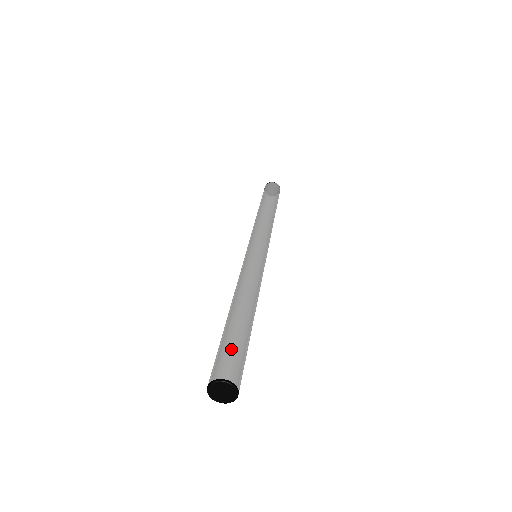
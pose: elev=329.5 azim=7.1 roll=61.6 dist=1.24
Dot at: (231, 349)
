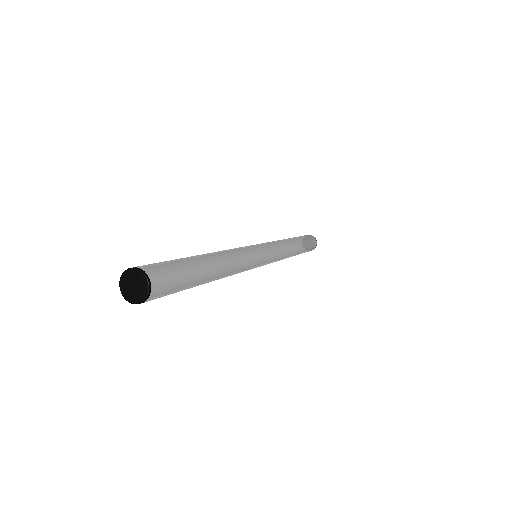
Dot at: (176, 269)
